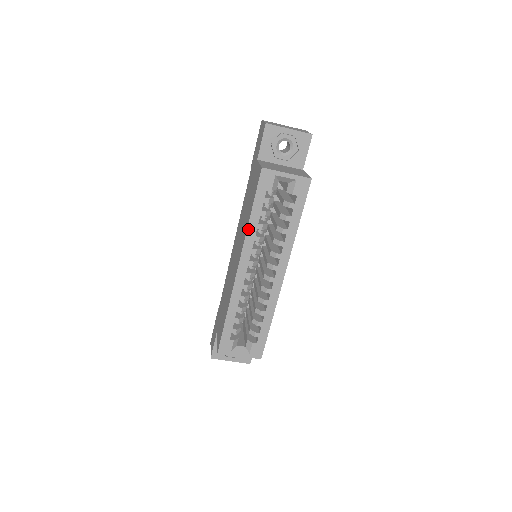
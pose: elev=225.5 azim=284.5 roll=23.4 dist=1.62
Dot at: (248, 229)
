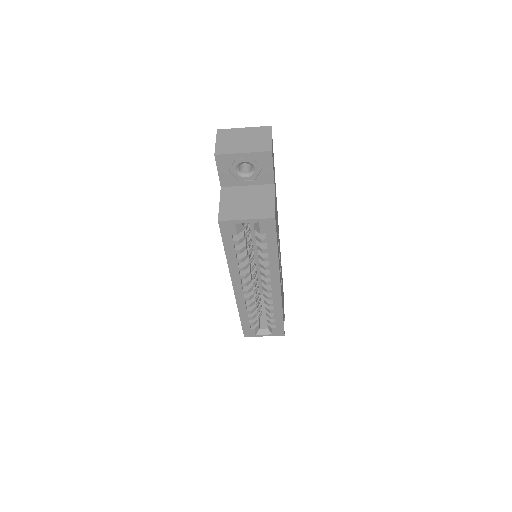
Dot at: (229, 264)
